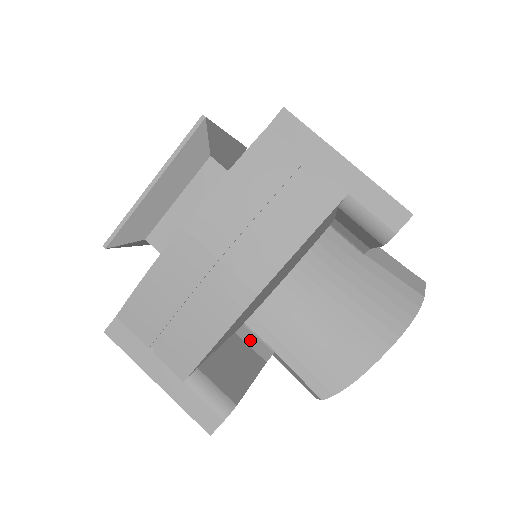
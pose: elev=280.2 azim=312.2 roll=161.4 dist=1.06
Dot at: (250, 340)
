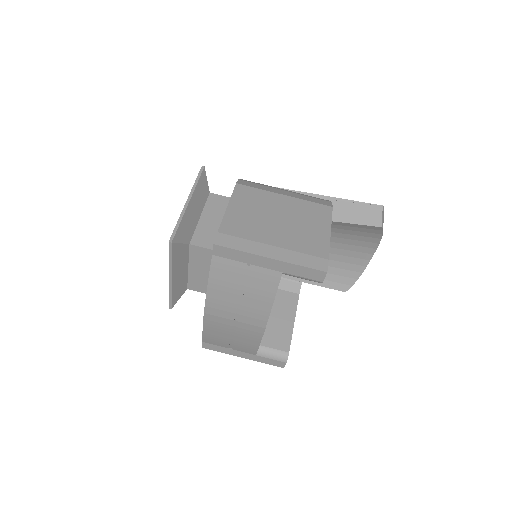
Dot at: (283, 286)
